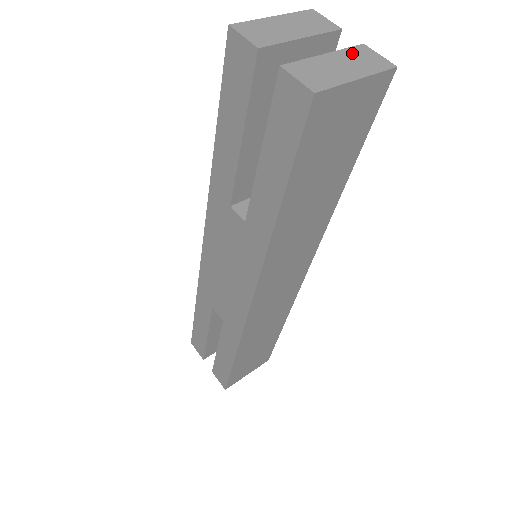
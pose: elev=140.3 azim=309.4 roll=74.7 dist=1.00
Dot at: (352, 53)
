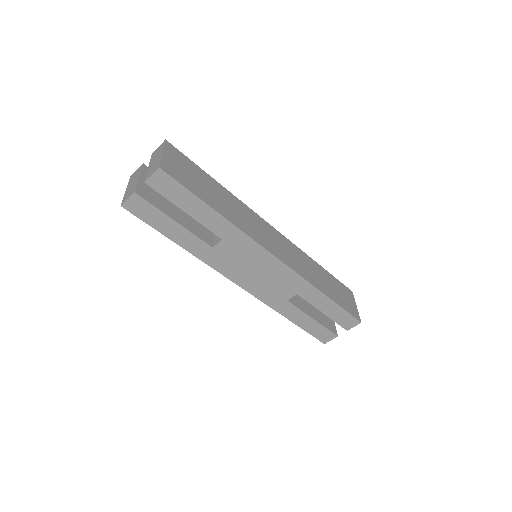
Dot at: (153, 157)
